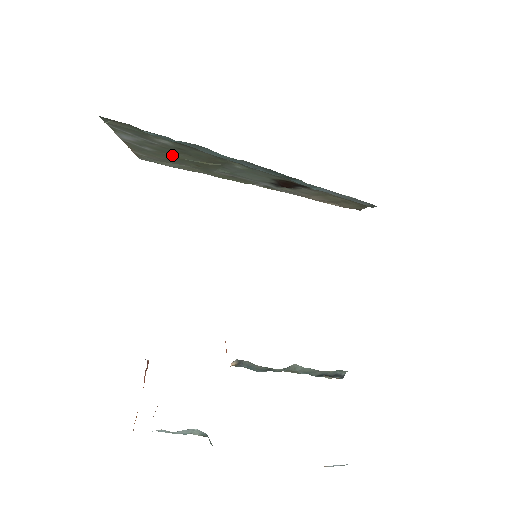
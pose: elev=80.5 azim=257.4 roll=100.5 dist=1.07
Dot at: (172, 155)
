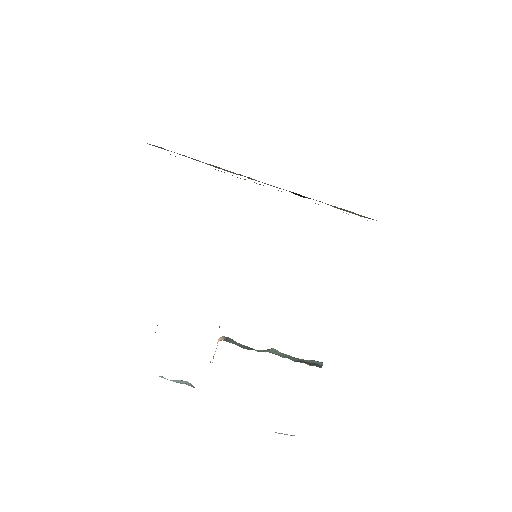
Dot at: (208, 164)
